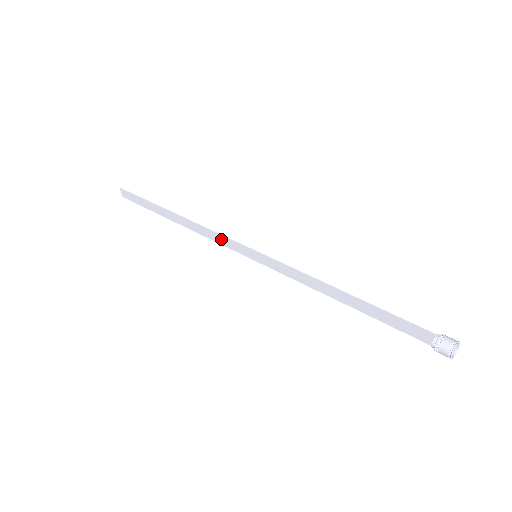
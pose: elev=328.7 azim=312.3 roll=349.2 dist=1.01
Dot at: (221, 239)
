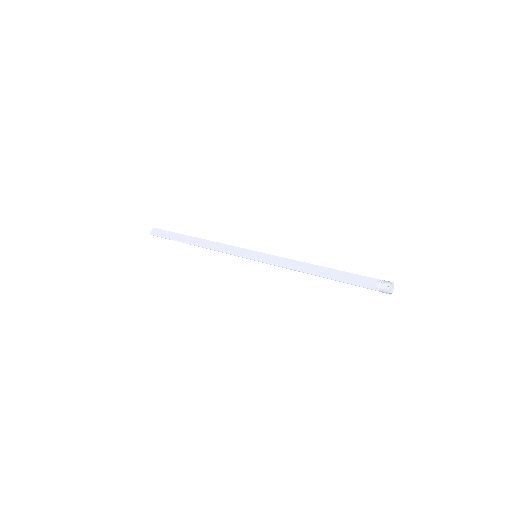
Dot at: (231, 249)
